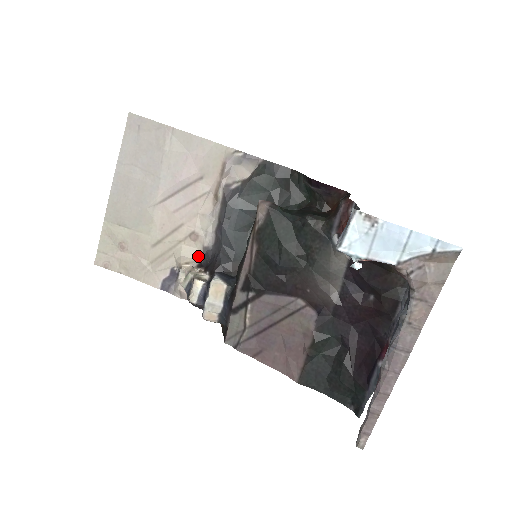
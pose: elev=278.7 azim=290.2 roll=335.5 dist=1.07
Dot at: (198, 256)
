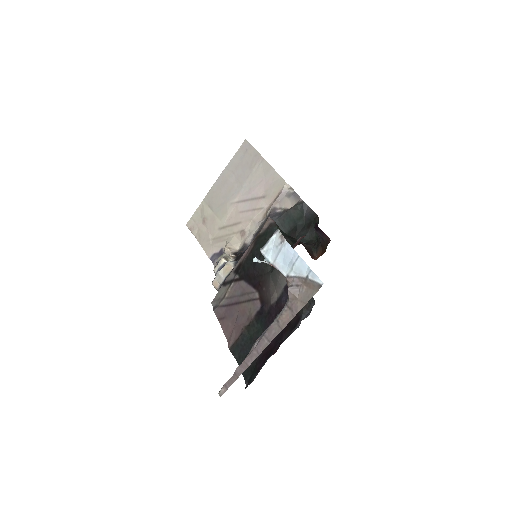
Dot at: (239, 248)
